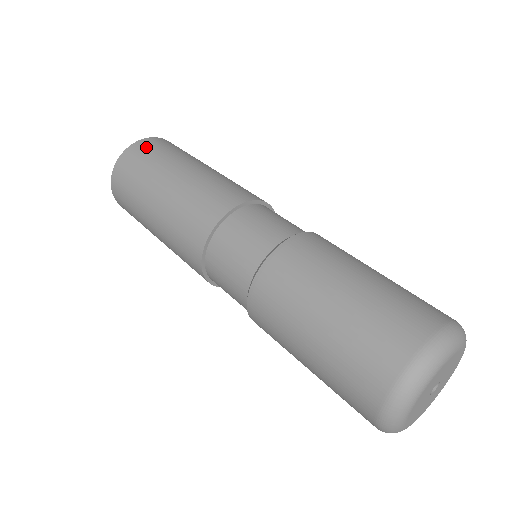
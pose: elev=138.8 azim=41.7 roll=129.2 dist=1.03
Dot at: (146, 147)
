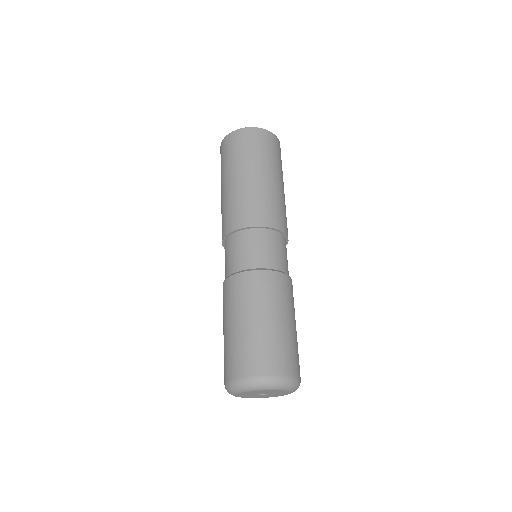
Dot at: (244, 138)
